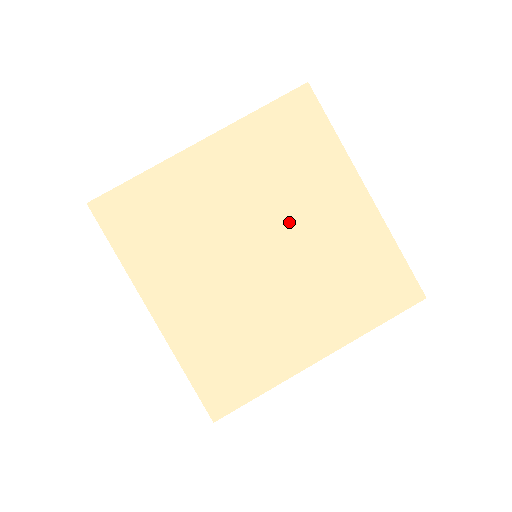
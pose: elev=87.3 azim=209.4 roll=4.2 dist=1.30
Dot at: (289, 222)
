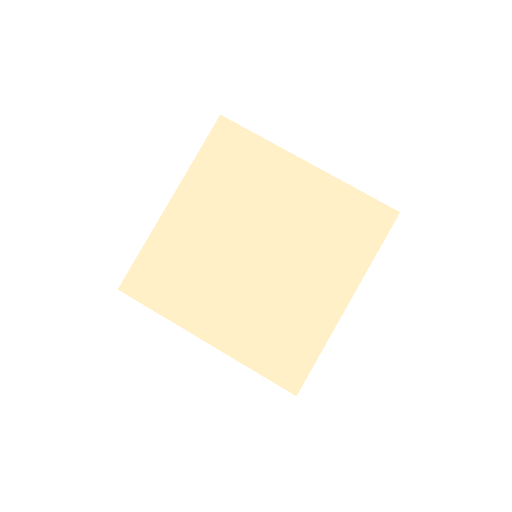
Dot at: (291, 259)
